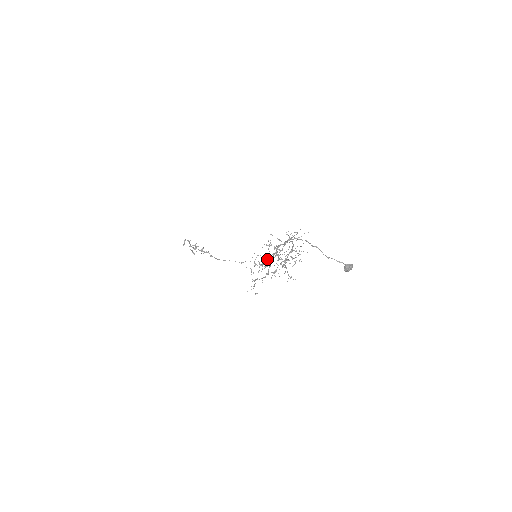
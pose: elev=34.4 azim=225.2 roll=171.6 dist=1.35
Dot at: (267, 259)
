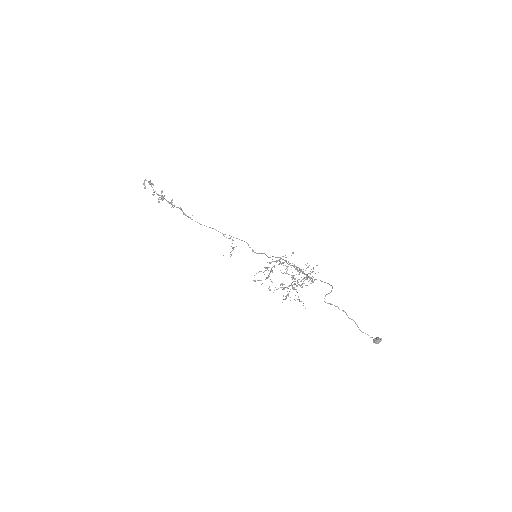
Dot at: (283, 288)
